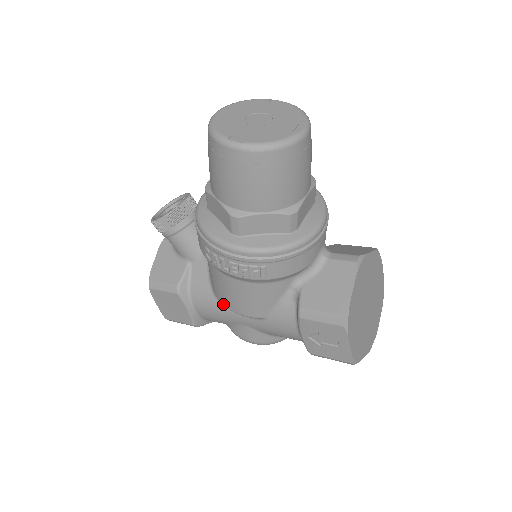
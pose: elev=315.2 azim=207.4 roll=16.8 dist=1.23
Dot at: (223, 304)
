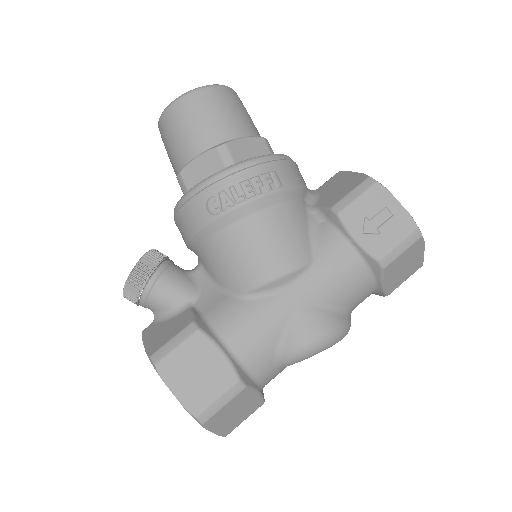
Dot at: (259, 284)
